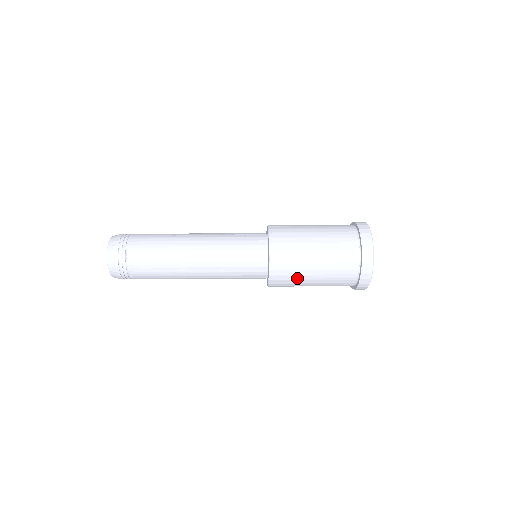
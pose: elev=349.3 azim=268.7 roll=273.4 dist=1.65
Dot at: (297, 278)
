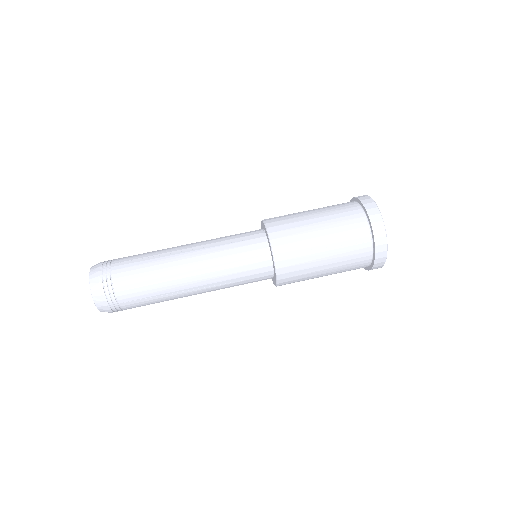
Dot at: (307, 276)
